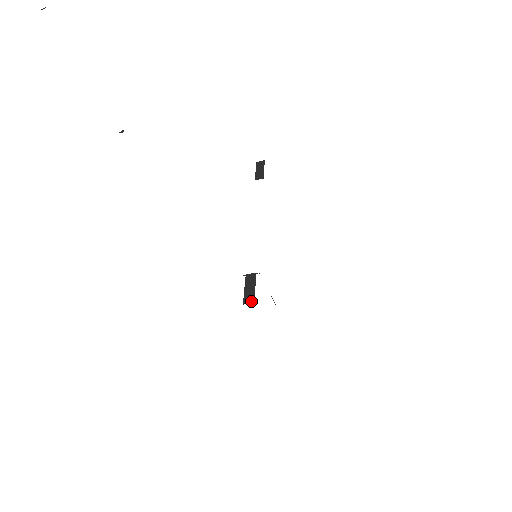
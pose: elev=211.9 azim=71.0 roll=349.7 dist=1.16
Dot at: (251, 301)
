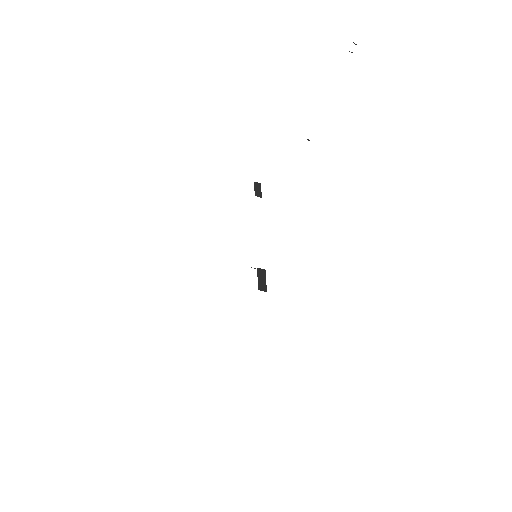
Dot at: (265, 290)
